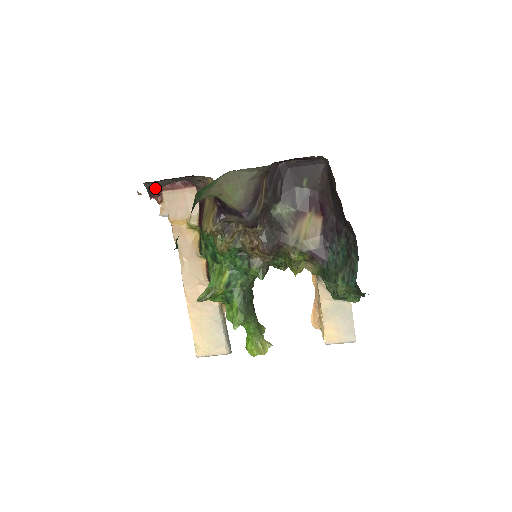
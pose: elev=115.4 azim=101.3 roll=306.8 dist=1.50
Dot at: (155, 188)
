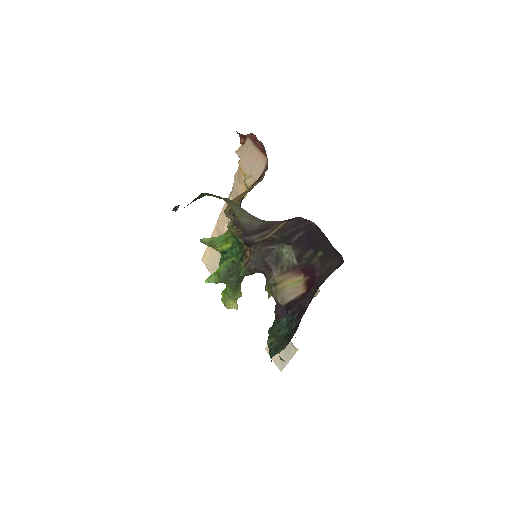
Dot at: occluded
